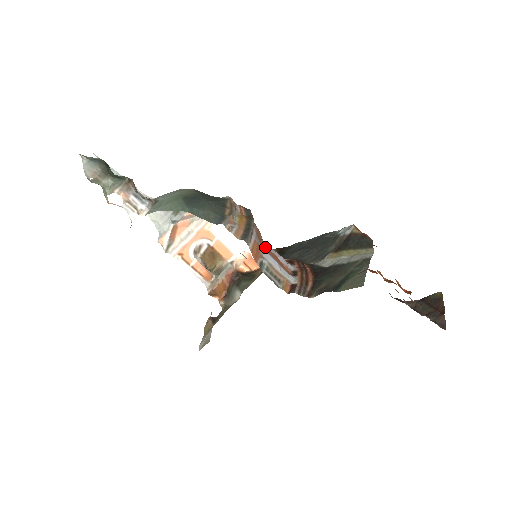
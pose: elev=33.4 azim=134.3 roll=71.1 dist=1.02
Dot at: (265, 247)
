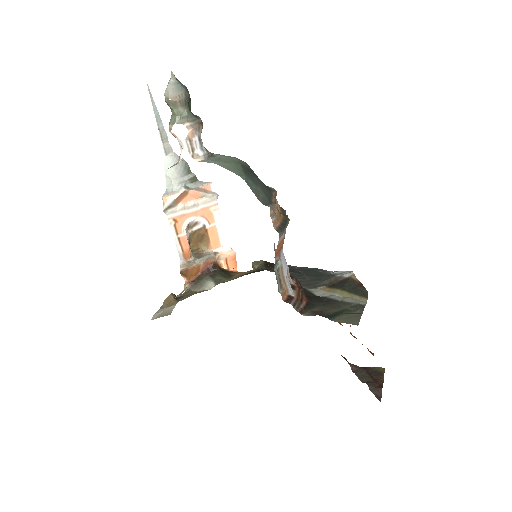
Dot at: occluded
